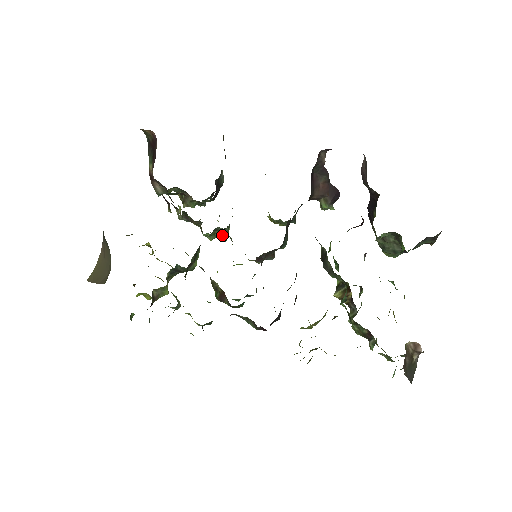
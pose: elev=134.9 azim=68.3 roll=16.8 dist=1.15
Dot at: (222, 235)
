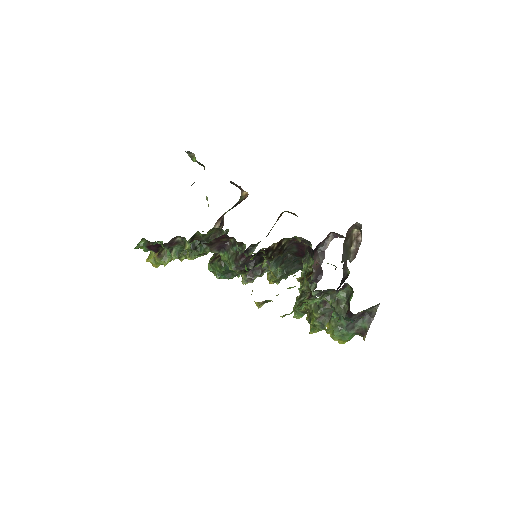
Dot at: occluded
